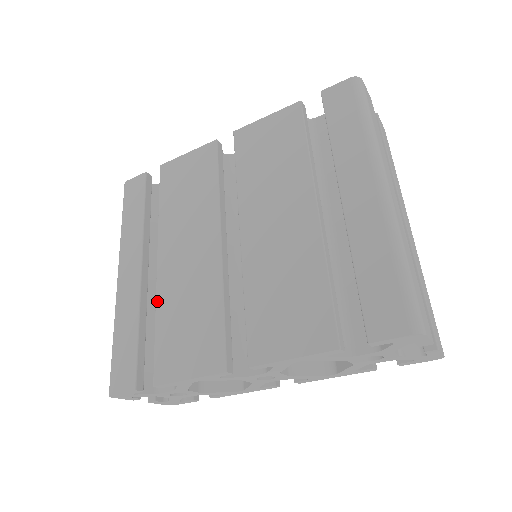
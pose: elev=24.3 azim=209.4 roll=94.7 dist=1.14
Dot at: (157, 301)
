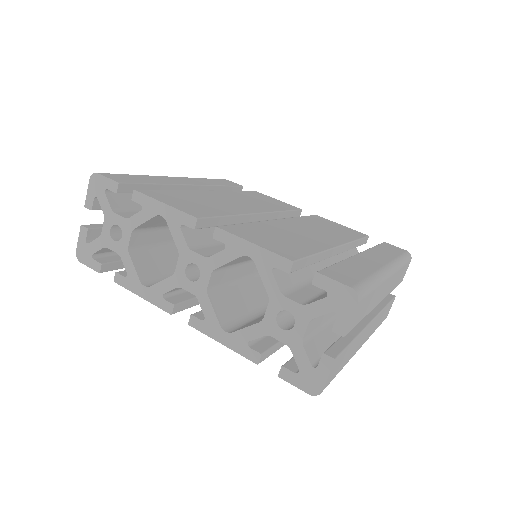
Dot at: (187, 190)
